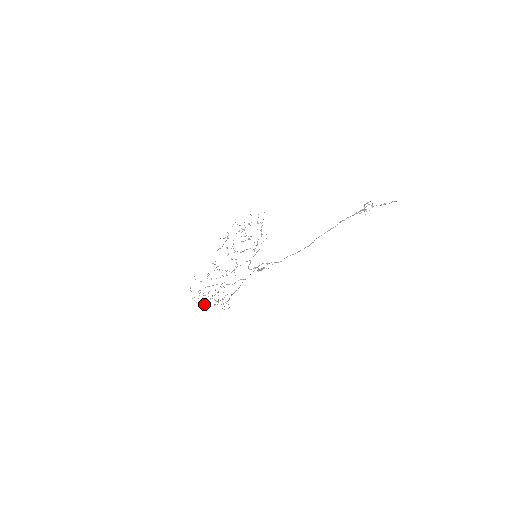
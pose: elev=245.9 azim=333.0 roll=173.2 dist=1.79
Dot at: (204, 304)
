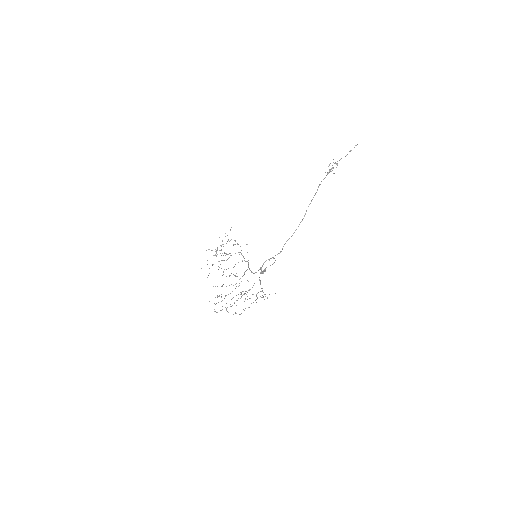
Dot at: (241, 313)
